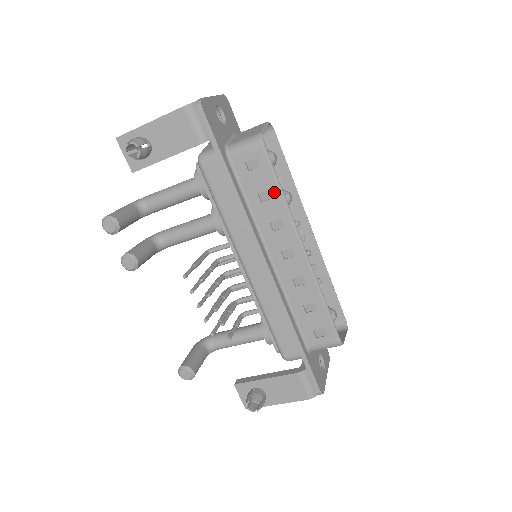
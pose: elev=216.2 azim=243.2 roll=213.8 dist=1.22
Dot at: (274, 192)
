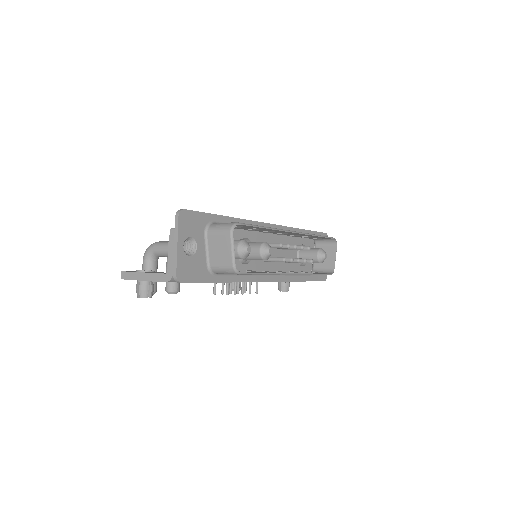
Dot at: occluded
